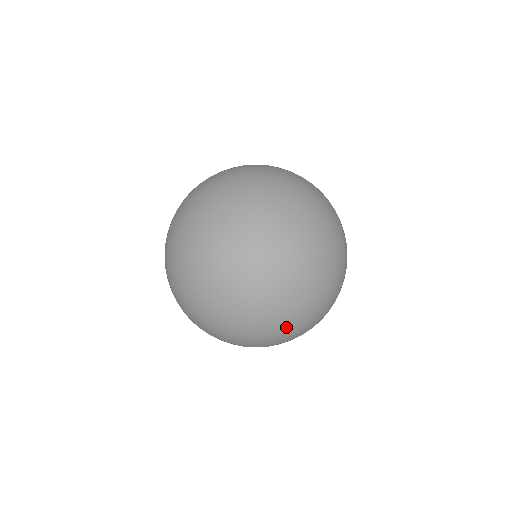
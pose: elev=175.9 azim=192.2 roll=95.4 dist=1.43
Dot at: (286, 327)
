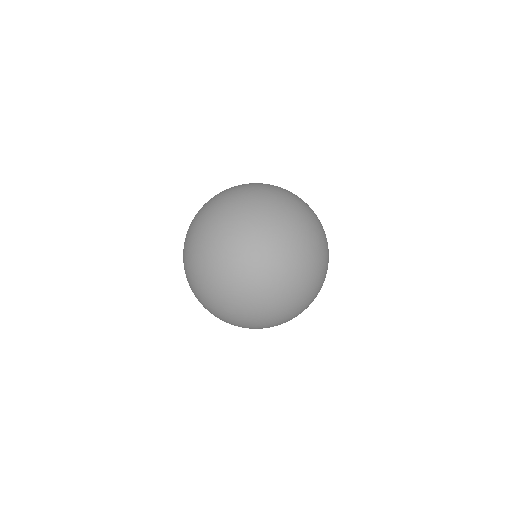
Dot at: (226, 314)
